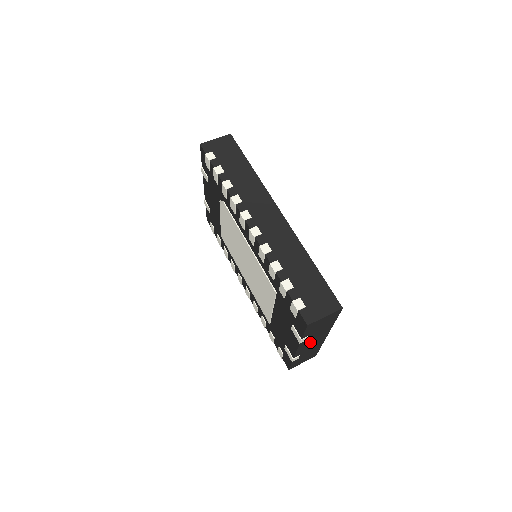
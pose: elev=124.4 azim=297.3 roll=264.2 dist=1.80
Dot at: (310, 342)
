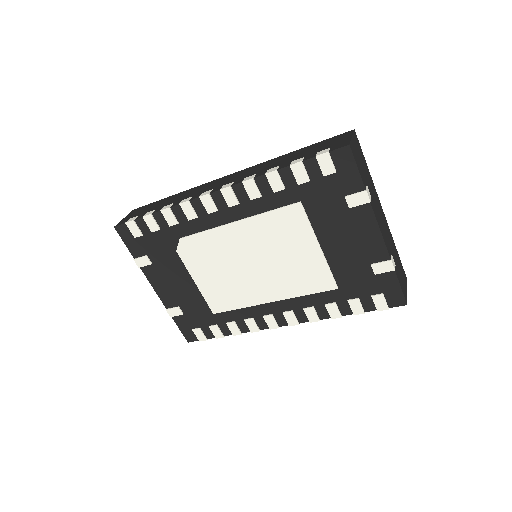
Dot at: (378, 216)
